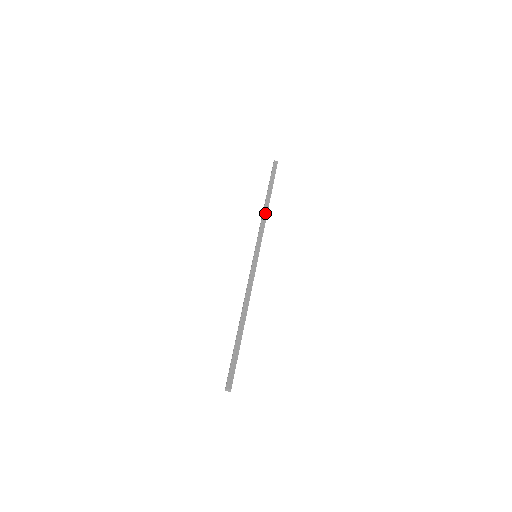
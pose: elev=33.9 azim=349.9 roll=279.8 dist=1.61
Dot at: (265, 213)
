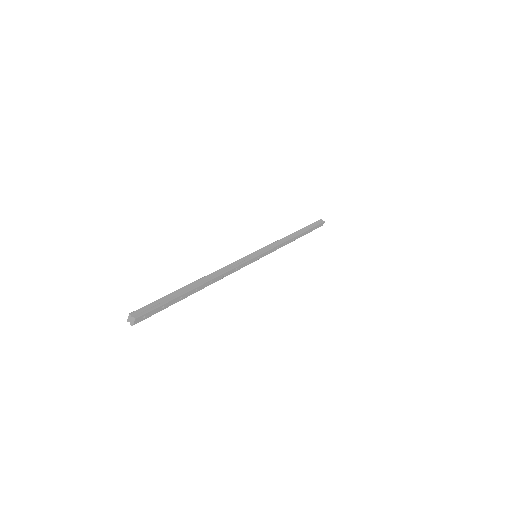
Dot at: (288, 238)
